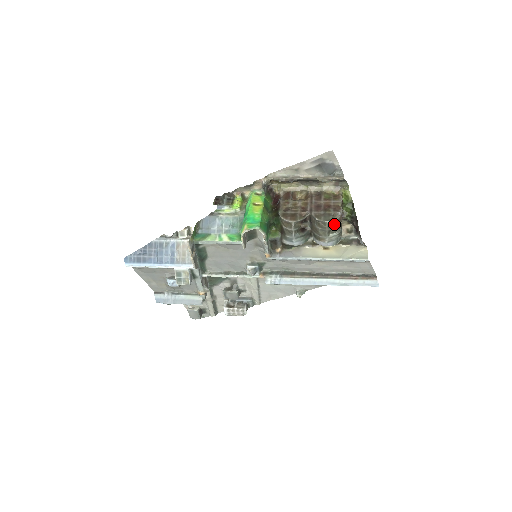
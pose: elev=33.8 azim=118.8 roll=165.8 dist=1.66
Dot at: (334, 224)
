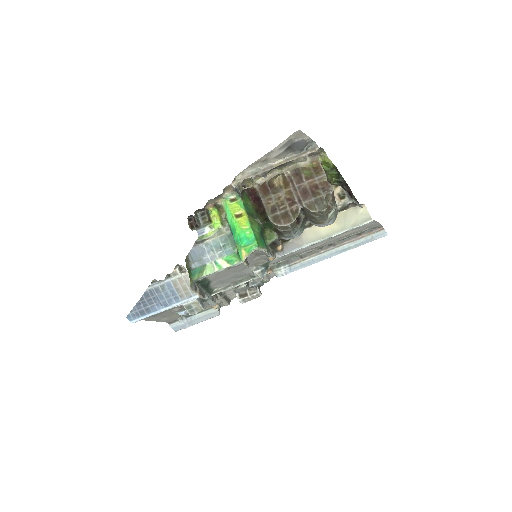
Dot at: (330, 206)
